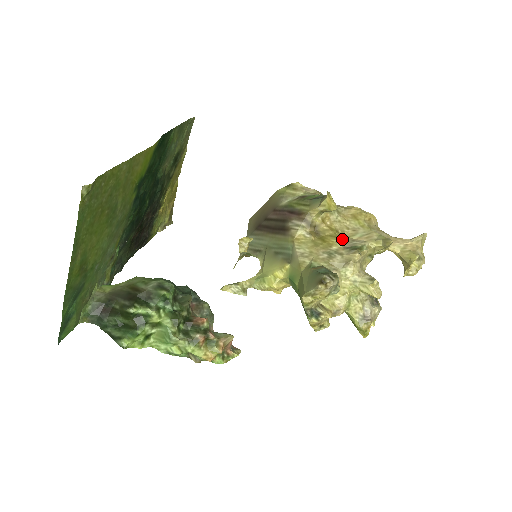
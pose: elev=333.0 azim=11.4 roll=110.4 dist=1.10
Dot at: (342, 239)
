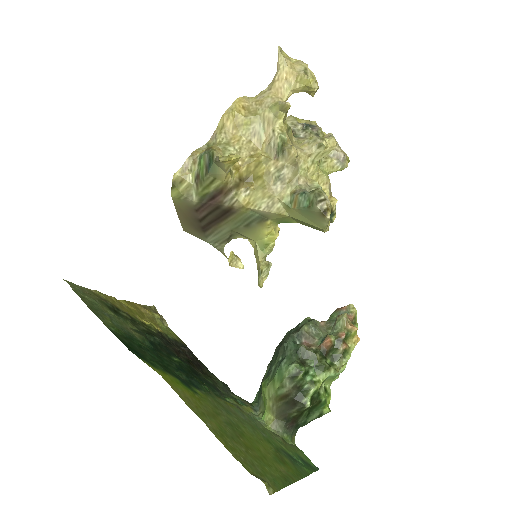
Dot at: (263, 155)
